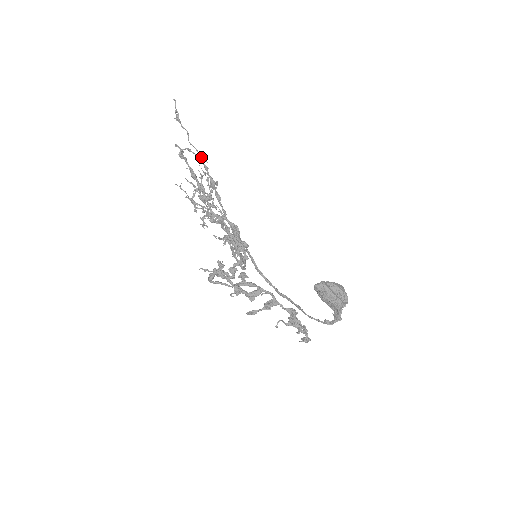
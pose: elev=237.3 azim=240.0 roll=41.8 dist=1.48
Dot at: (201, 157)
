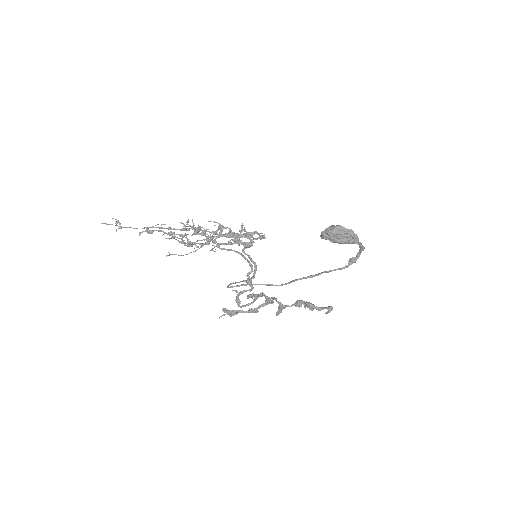
Dot at: occluded
